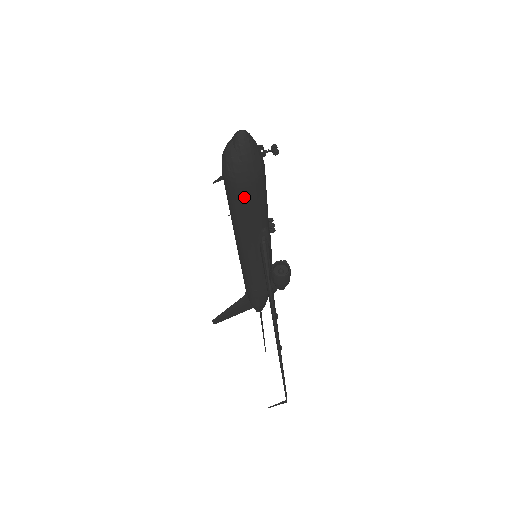
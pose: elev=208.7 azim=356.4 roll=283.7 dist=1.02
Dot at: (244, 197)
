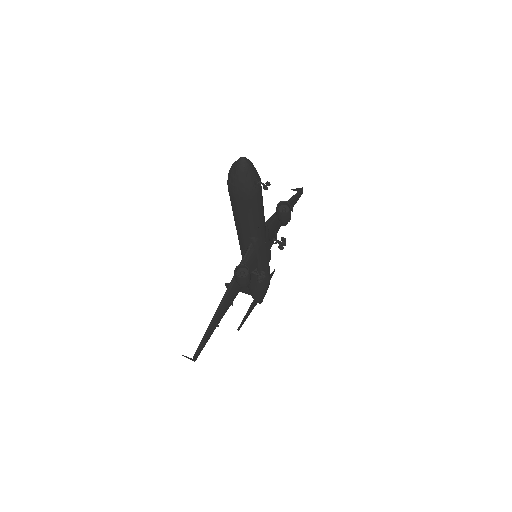
Dot at: (235, 204)
